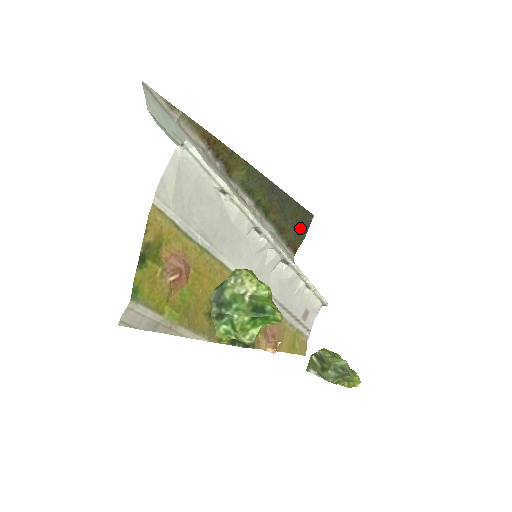
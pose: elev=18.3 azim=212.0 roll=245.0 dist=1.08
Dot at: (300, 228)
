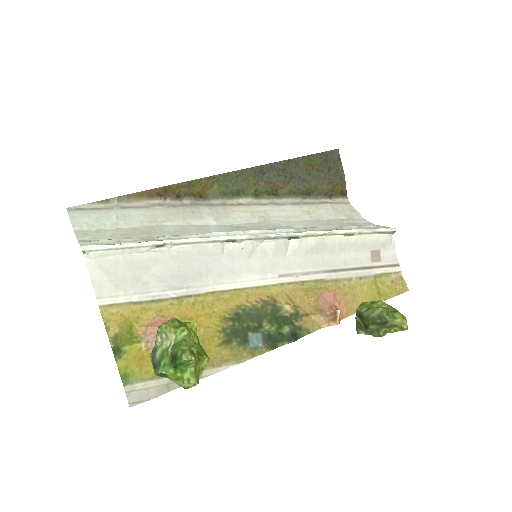
Dot at: (330, 173)
